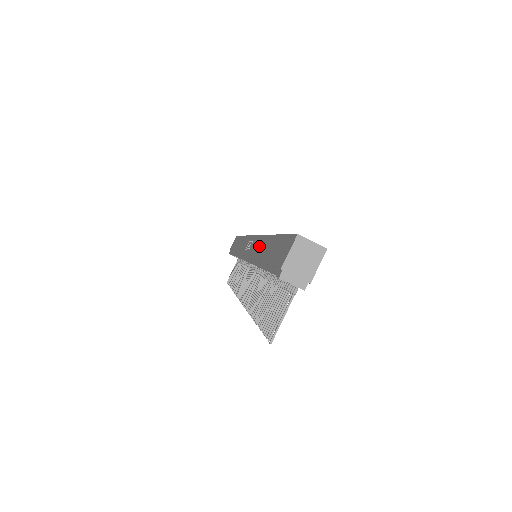
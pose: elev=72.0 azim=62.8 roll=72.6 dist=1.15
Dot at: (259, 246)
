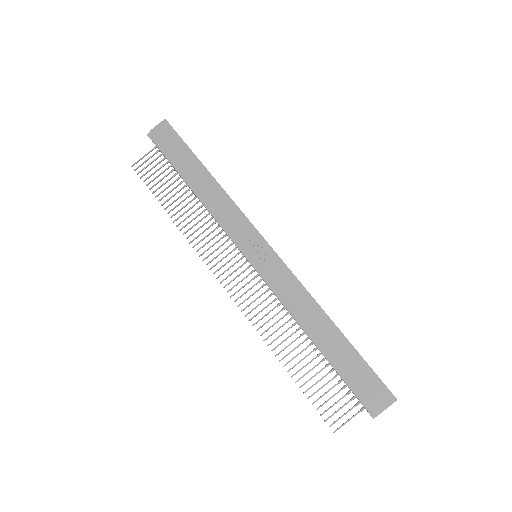
Dot at: (304, 303)
